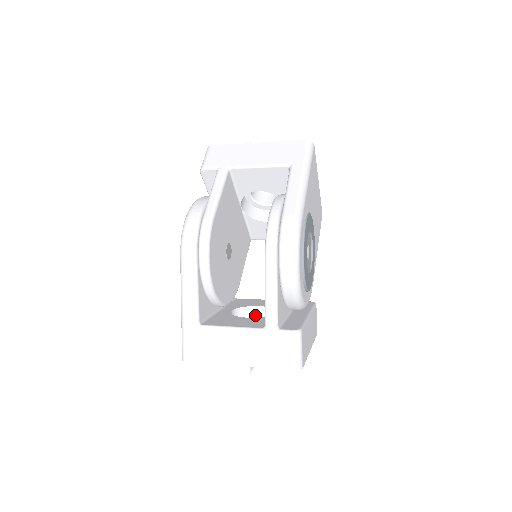
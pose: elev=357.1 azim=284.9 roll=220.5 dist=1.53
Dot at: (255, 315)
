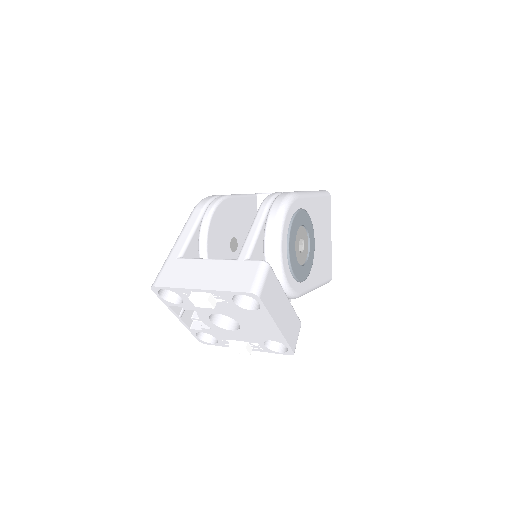
Dot at: occluded
